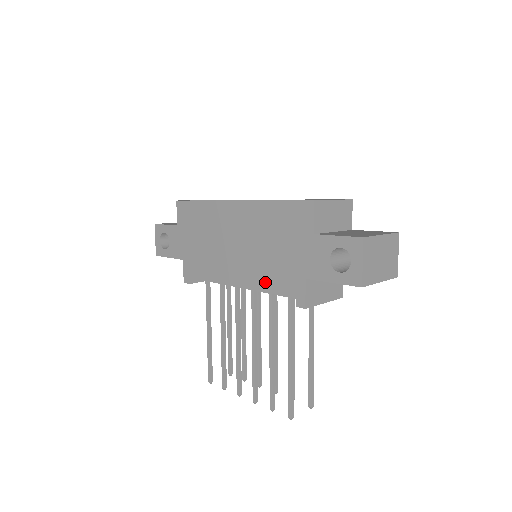
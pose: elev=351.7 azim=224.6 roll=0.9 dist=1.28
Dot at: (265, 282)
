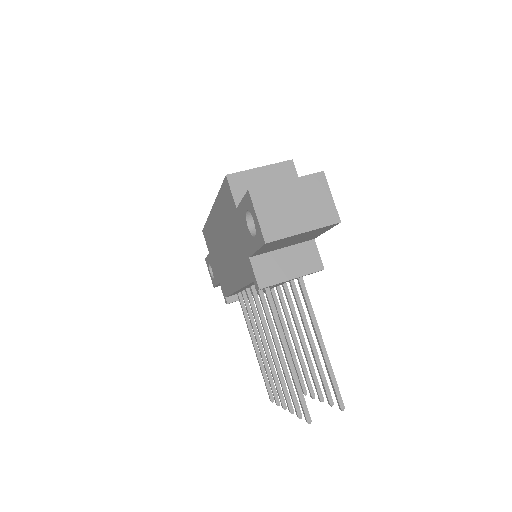
Dot at: (241, 276)
